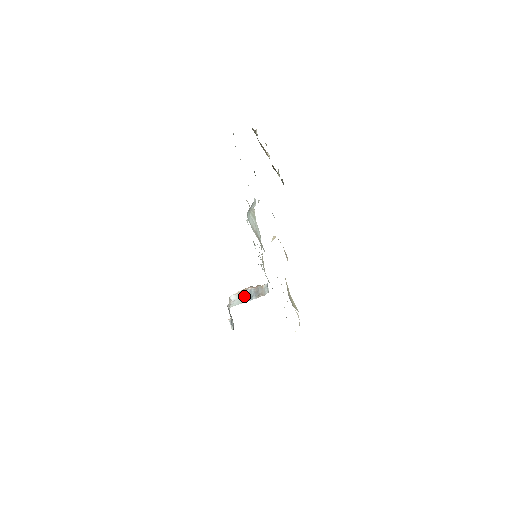
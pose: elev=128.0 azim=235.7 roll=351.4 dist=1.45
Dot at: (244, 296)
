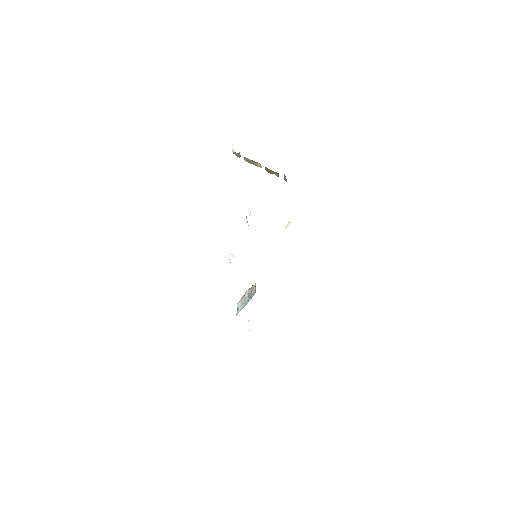
Dot at: (244, 301)
